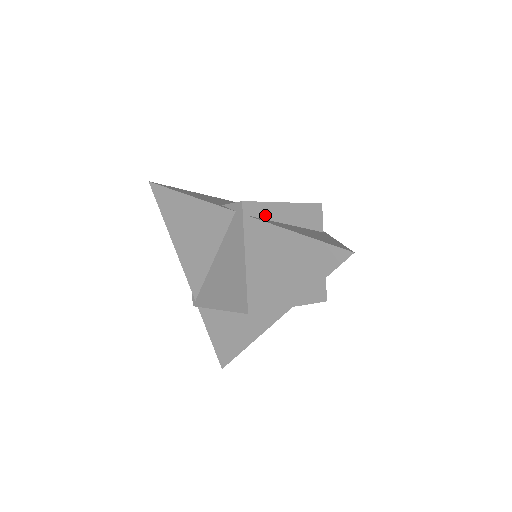
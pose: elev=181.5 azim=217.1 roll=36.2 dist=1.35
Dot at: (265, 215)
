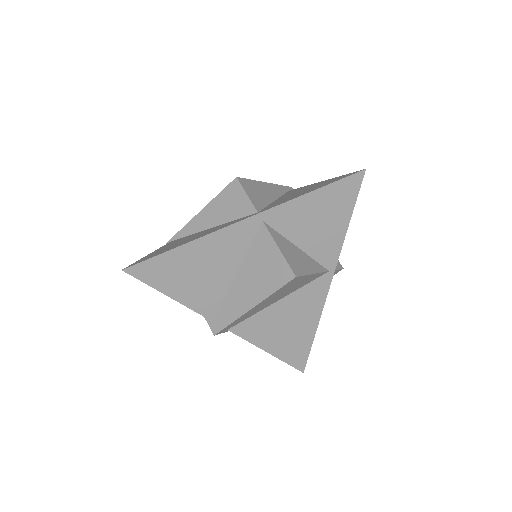
Dot at: occluded
